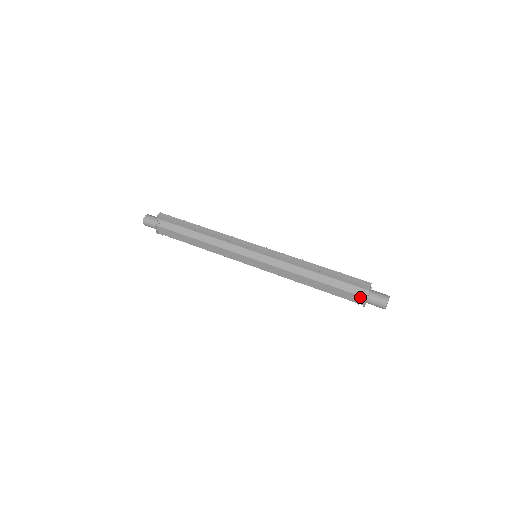
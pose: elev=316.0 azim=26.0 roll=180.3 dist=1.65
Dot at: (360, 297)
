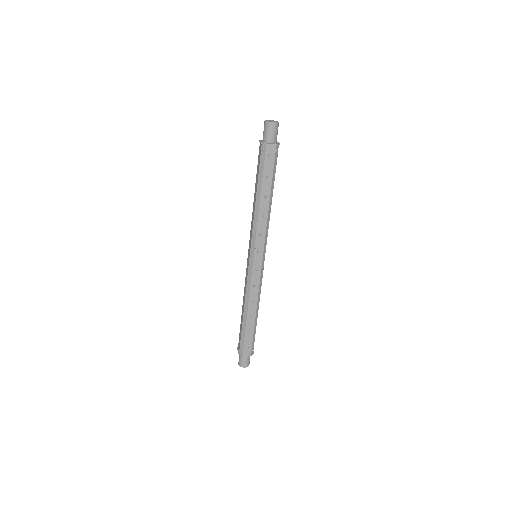
Dot at: (260, 147)
